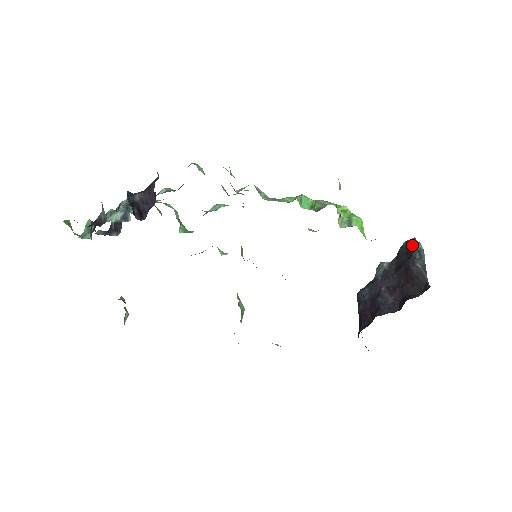
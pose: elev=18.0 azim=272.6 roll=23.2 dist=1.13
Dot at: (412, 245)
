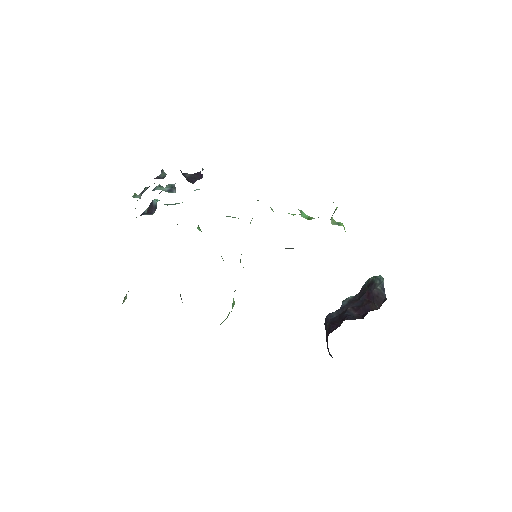
Dot at: (373, 278)
